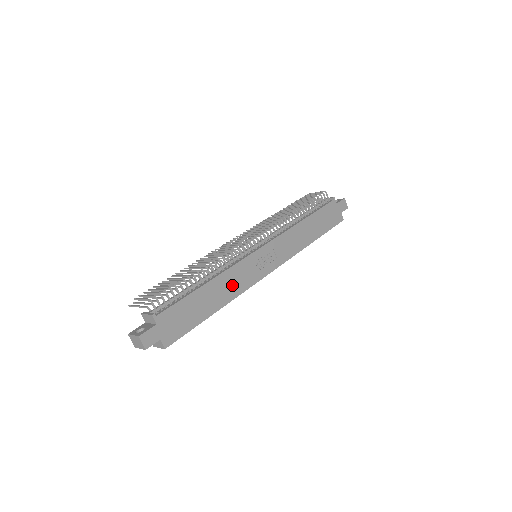
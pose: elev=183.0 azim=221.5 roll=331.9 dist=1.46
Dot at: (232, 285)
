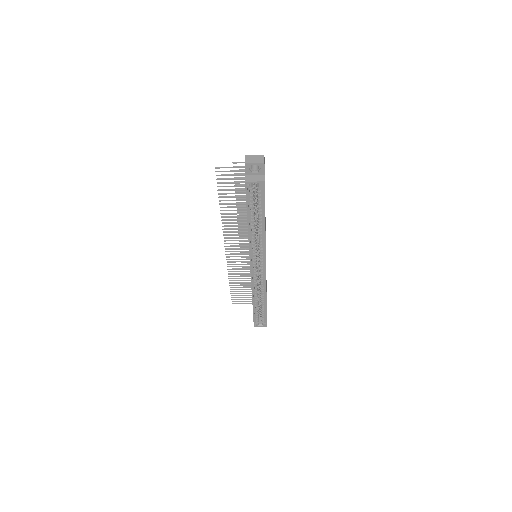
Dot at: occluded
